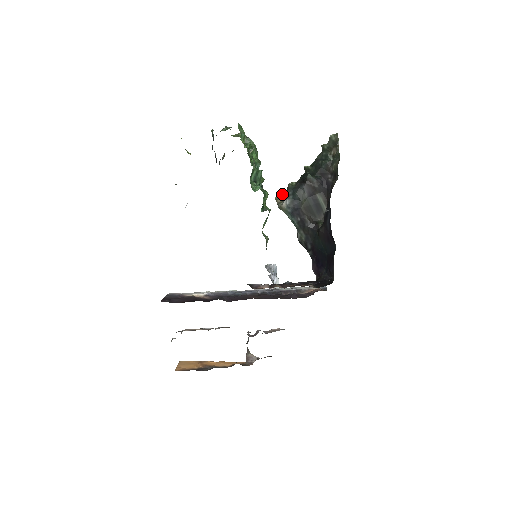
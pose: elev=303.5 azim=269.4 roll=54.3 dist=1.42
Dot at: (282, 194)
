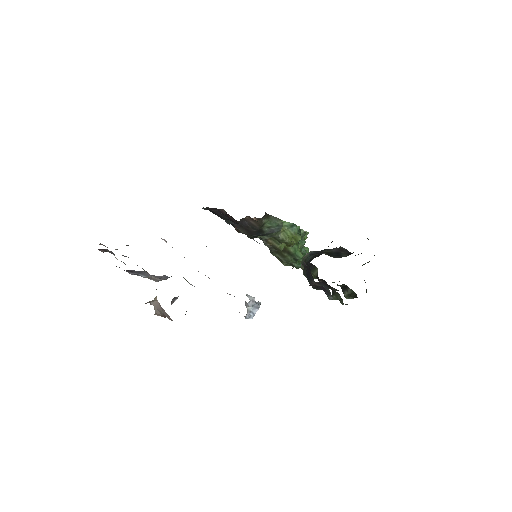
Dot at: occluded
